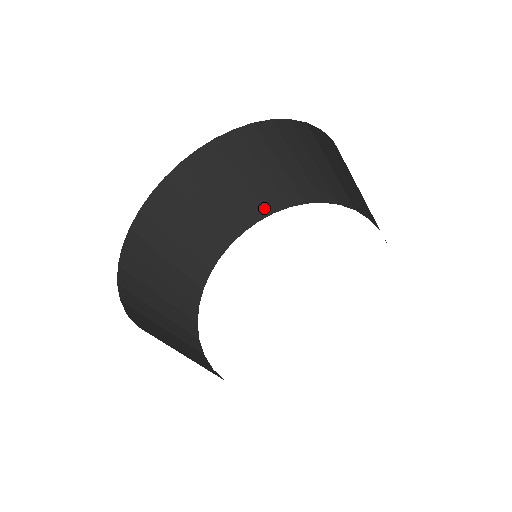
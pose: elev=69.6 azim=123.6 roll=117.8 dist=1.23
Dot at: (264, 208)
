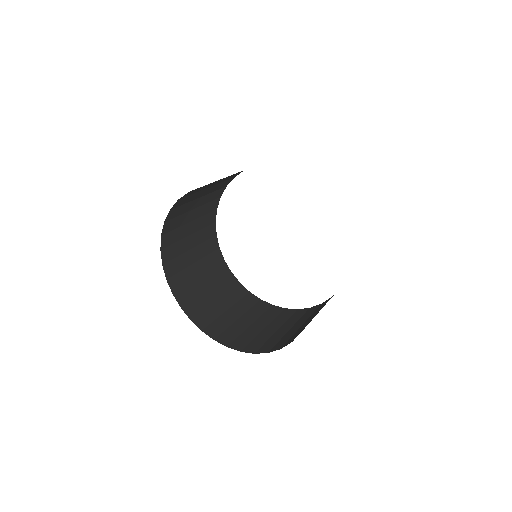
Dot at: (211, 215)
